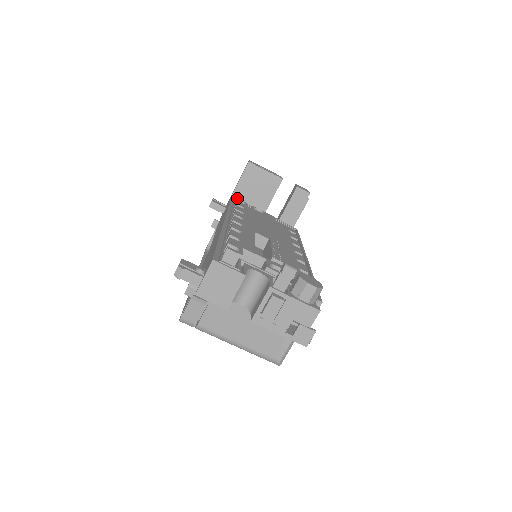
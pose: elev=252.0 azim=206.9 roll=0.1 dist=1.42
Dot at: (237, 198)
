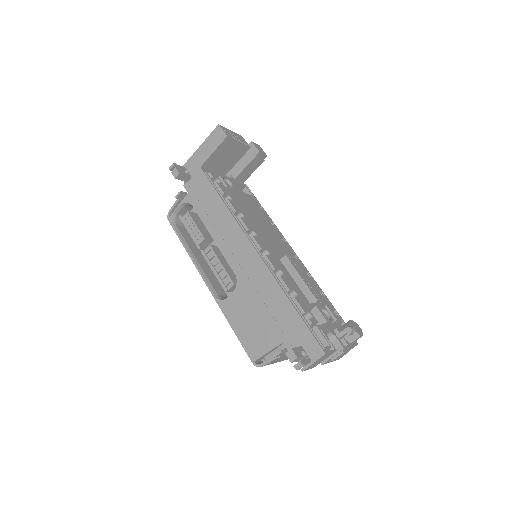
Dot at: (205, 168)
